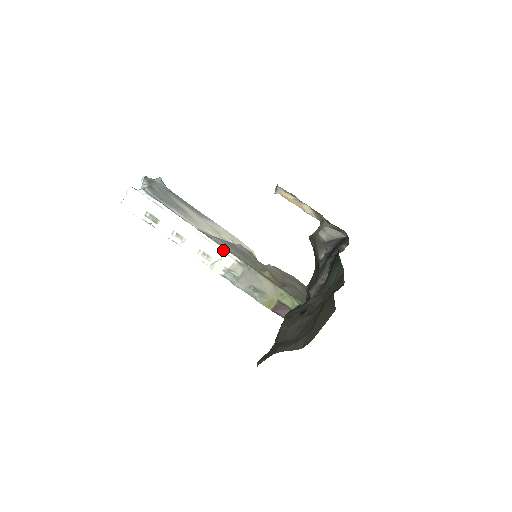
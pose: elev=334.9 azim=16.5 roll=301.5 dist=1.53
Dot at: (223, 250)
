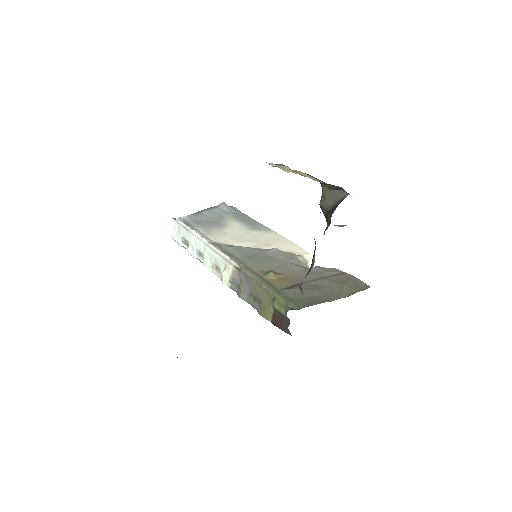
Dot at: (225, 258)
